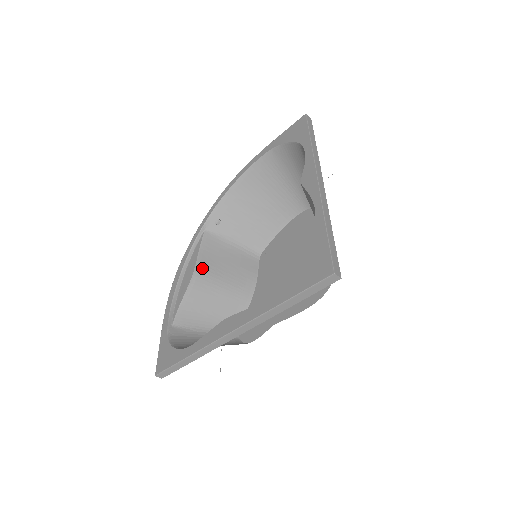
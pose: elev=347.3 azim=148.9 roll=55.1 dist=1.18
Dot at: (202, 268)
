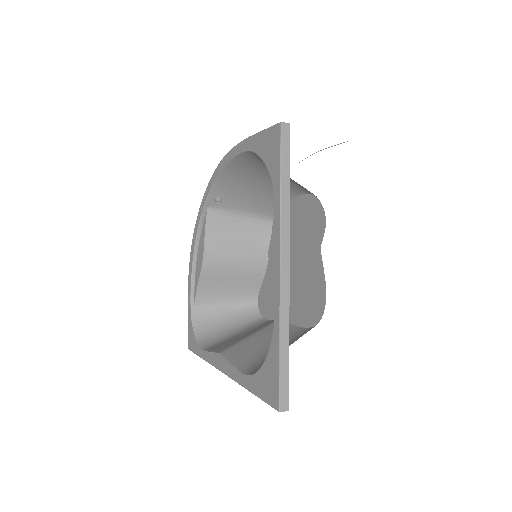
Dot at: (211, 253)
